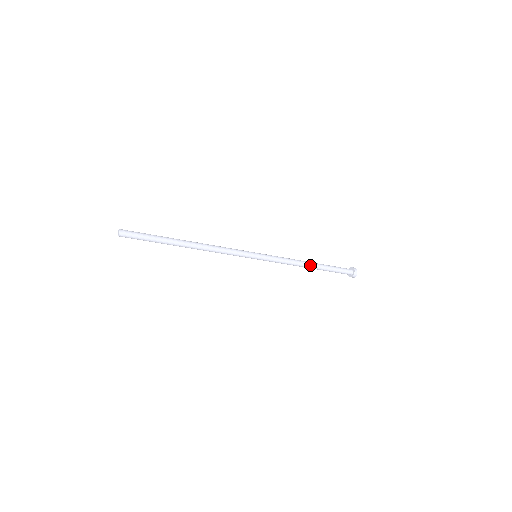
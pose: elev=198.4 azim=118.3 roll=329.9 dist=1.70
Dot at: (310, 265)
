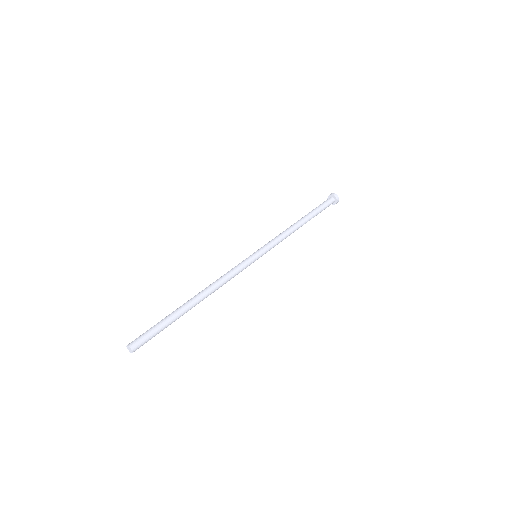
Dot at: (301, 226)
